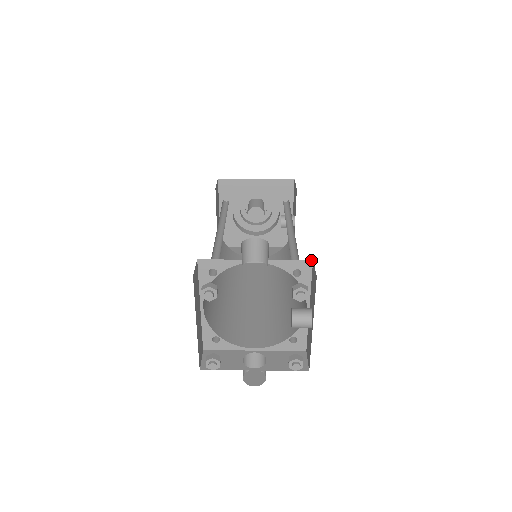
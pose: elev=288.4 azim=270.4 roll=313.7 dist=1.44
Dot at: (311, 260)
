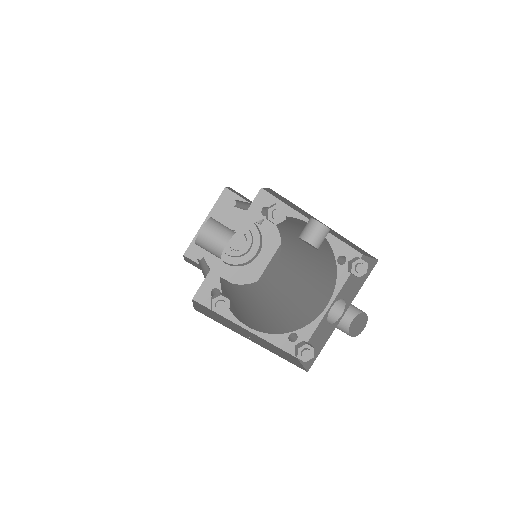
Dot at: (260, 190)
